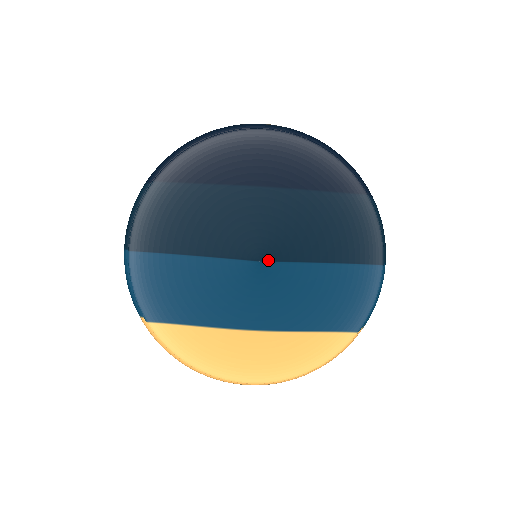
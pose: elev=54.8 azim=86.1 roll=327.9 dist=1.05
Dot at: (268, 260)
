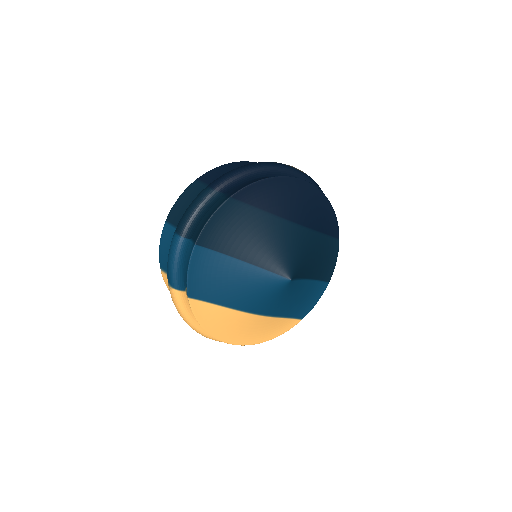
Dot at: (294, 279)
